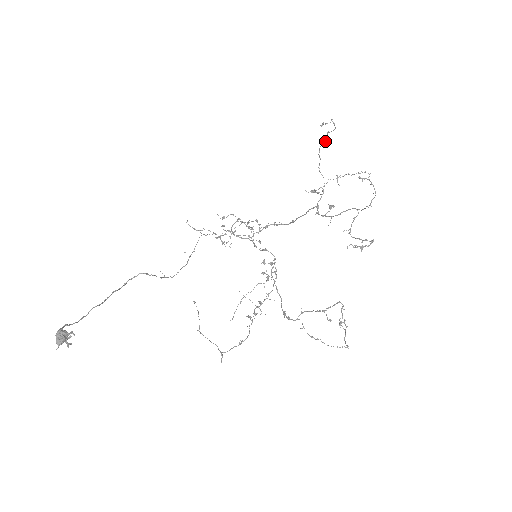
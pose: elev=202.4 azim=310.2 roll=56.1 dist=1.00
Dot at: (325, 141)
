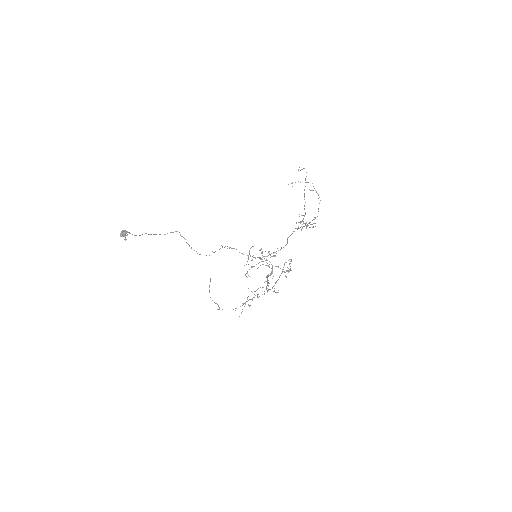
Dot at: occluded
